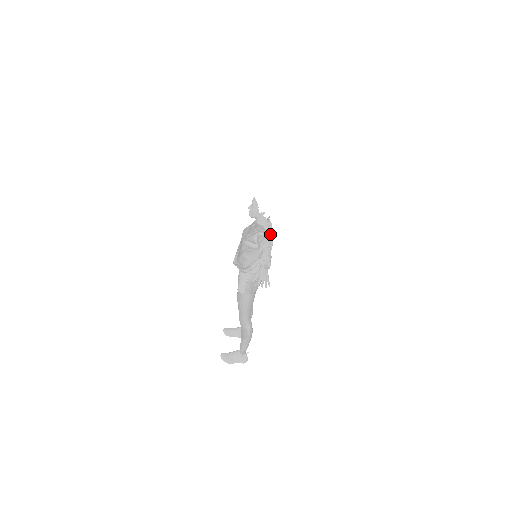
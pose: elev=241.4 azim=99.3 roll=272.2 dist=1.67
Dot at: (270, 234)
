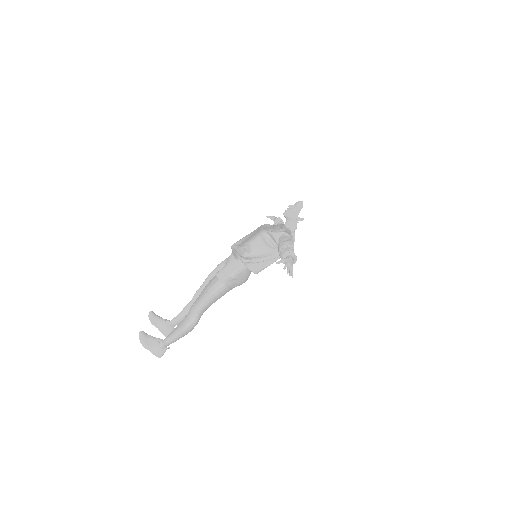
Dot at: occluded
